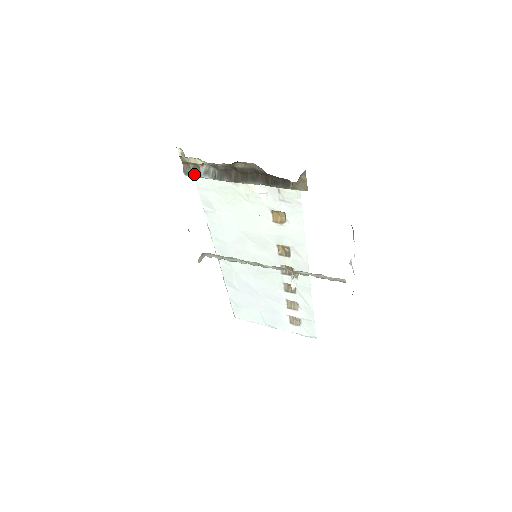
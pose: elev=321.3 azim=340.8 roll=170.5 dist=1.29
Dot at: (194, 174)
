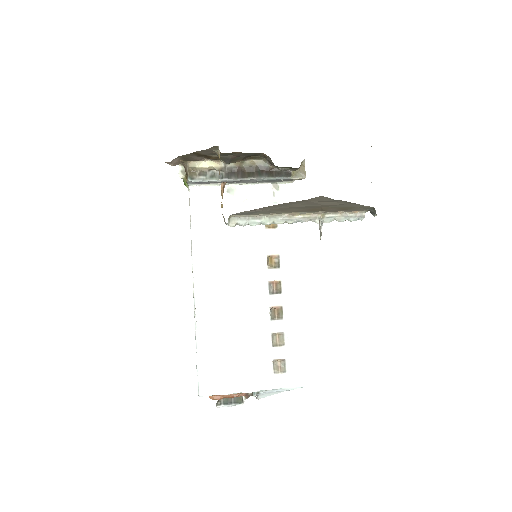
Dot at: (200, 178)
